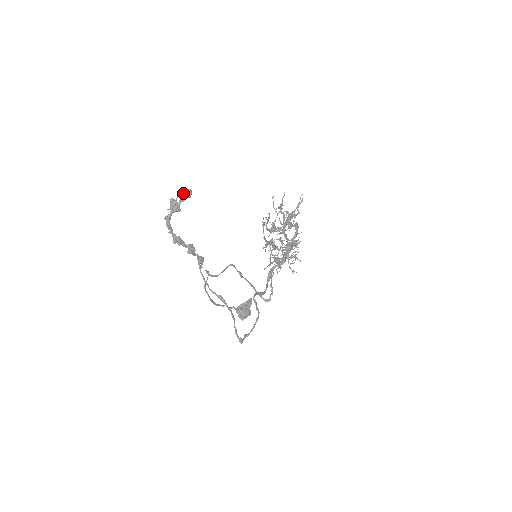
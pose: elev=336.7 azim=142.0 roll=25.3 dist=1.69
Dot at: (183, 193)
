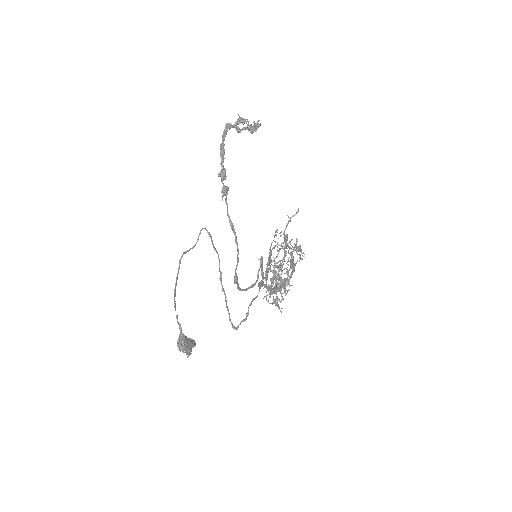
Dot at: (250, 125)
